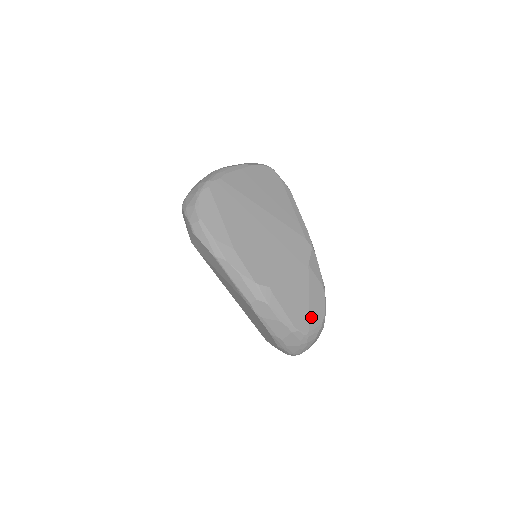
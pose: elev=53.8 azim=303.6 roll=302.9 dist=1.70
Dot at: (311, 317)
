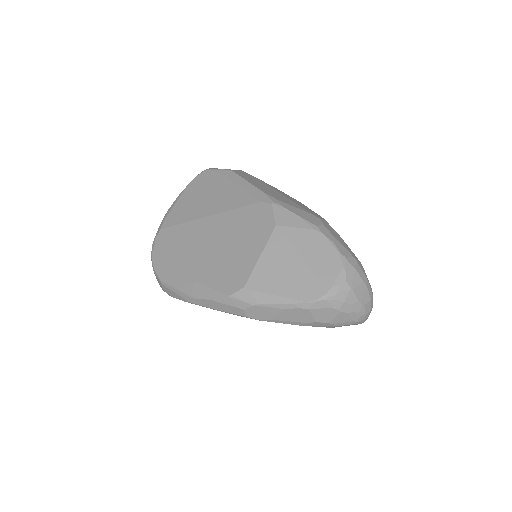
Dot at: (320, 274)
